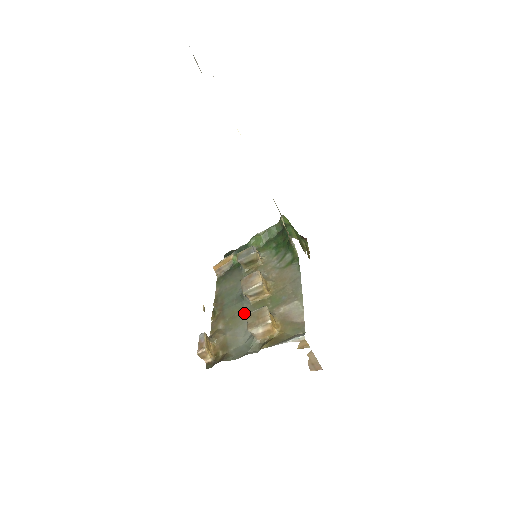
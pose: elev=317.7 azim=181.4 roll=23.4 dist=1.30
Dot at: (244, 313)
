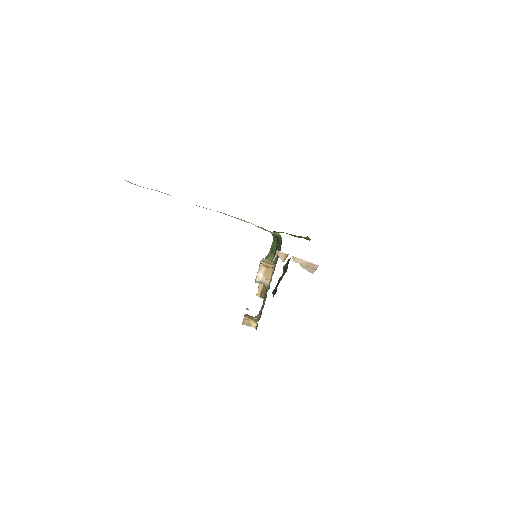
Dot at: occluded
